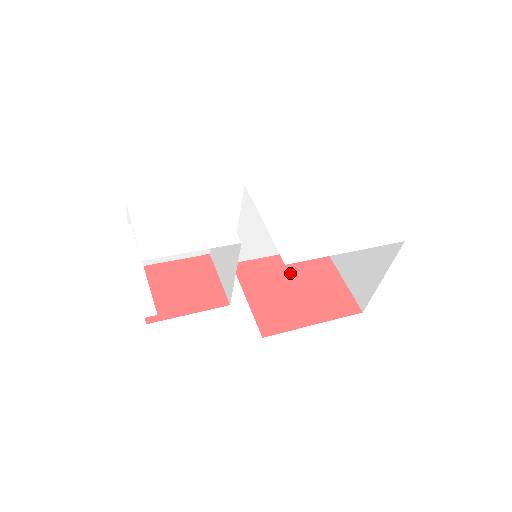
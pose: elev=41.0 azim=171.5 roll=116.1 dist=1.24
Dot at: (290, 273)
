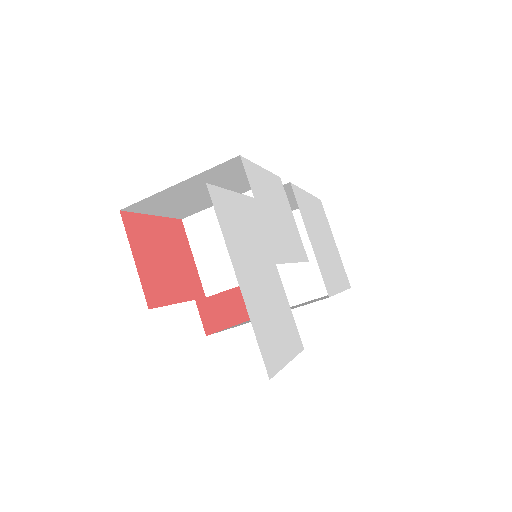
Dot at: occluded
